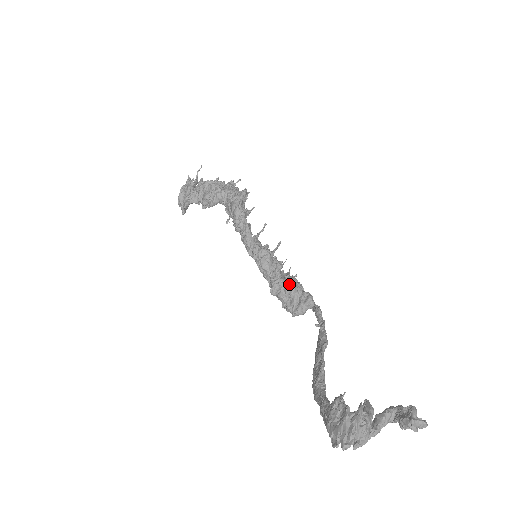
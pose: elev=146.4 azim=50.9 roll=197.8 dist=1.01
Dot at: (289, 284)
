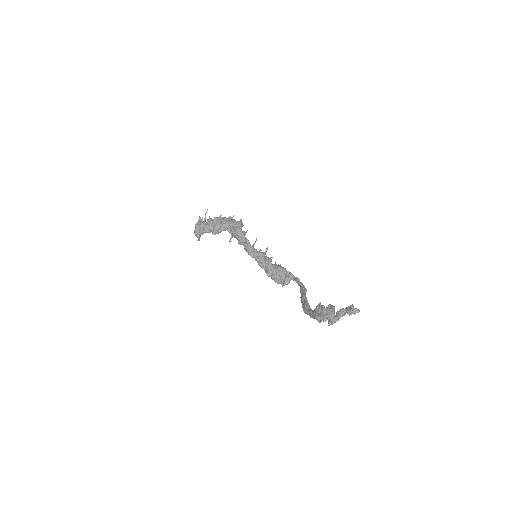
Dot at: (278, 269)
